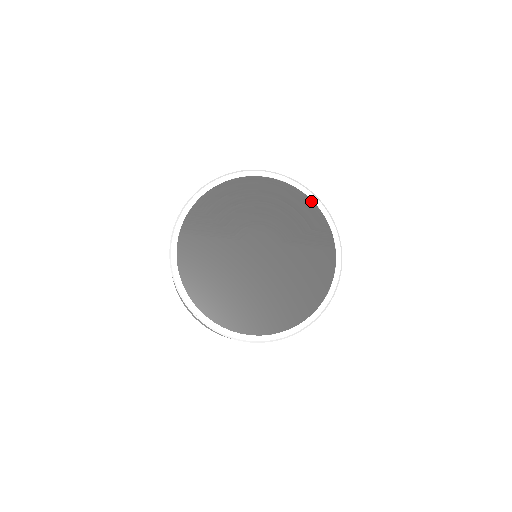
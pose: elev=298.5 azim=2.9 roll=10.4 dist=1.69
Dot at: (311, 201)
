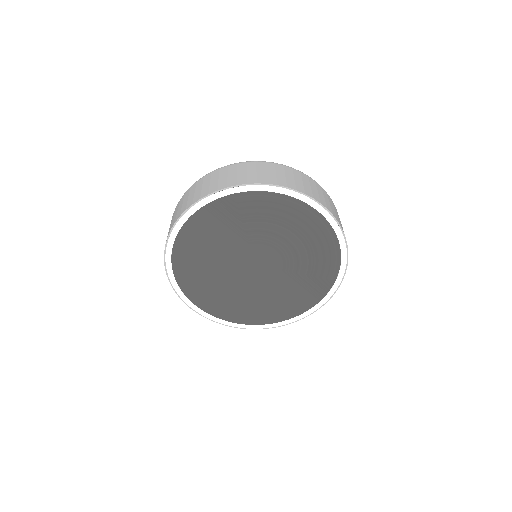
Dot at: (340, 258)
